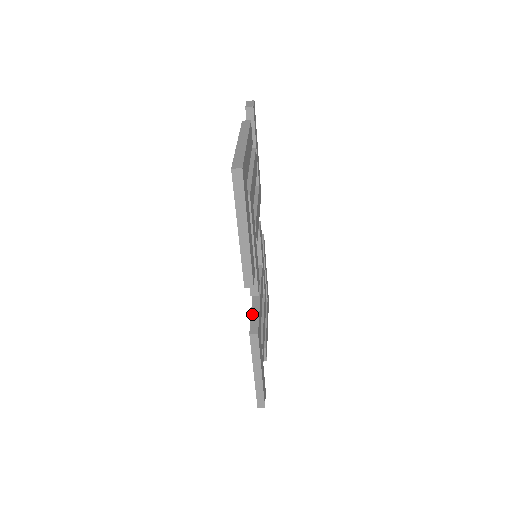
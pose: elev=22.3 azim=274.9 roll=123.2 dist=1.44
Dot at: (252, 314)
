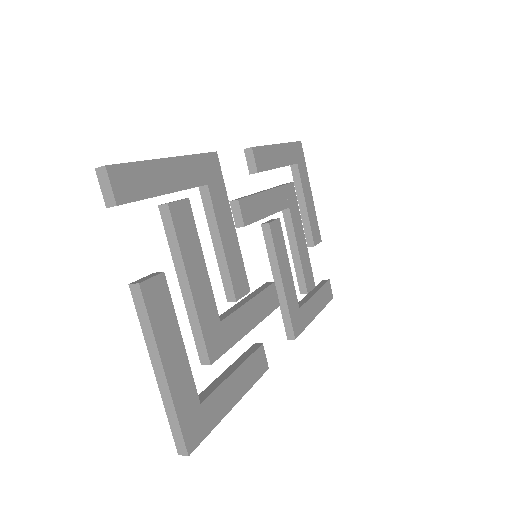
Dot at: (282, 313)
